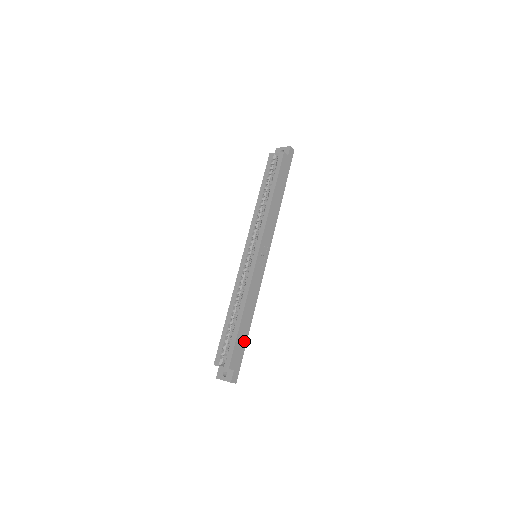
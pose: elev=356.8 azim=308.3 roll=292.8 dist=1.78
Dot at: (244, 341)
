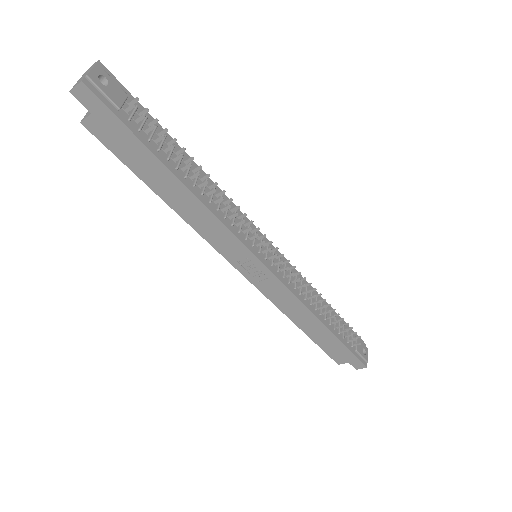
Dot at: (334, 341)
